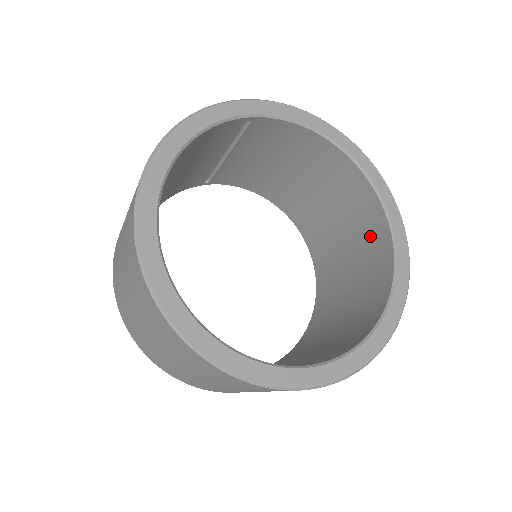
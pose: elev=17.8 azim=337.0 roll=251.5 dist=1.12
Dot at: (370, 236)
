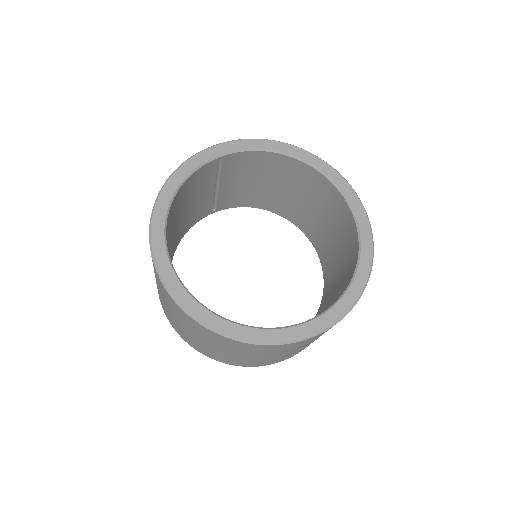
Dot at: (341, 217)
